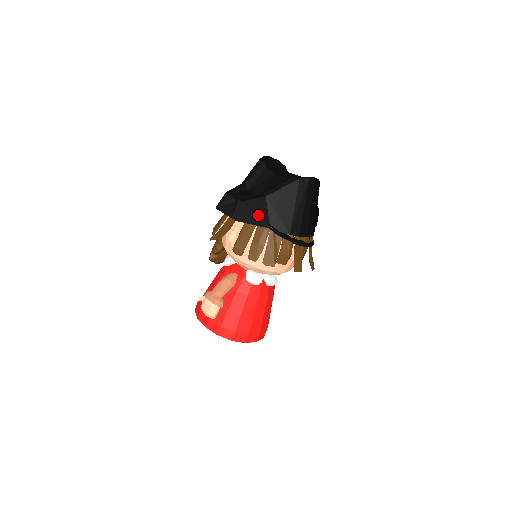
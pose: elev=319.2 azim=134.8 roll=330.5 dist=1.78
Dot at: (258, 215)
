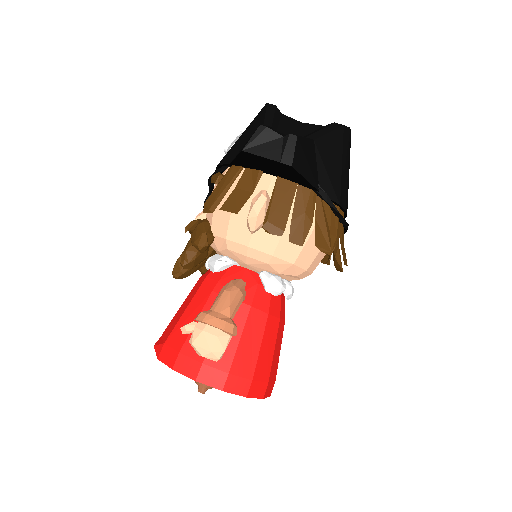
Dot at: (310, 166)
